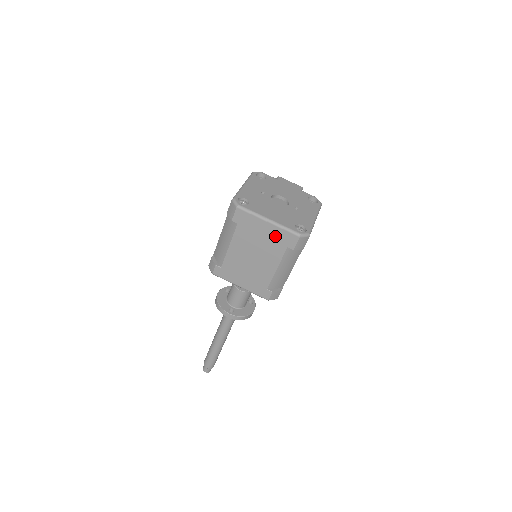
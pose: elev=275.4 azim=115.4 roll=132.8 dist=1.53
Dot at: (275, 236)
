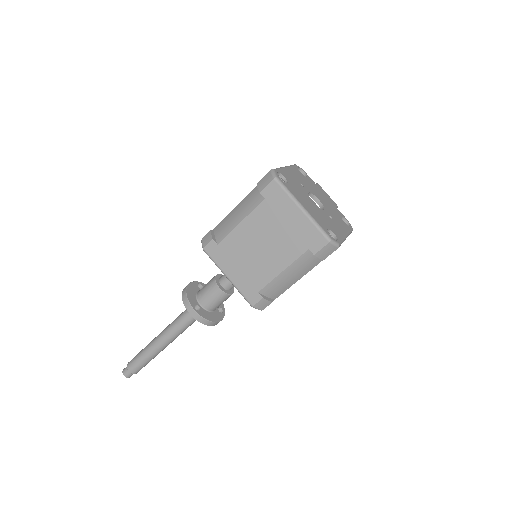
Dot at: (301, 230)
